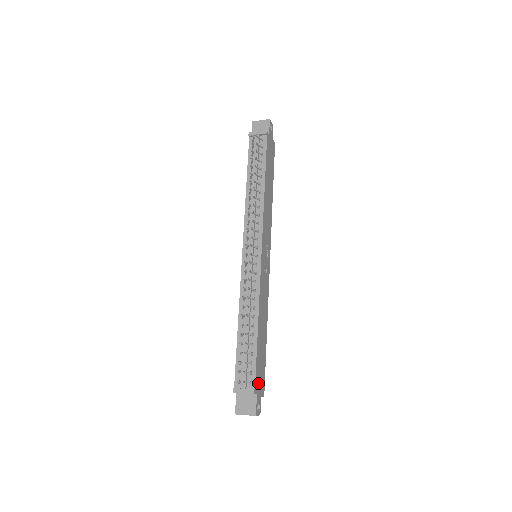
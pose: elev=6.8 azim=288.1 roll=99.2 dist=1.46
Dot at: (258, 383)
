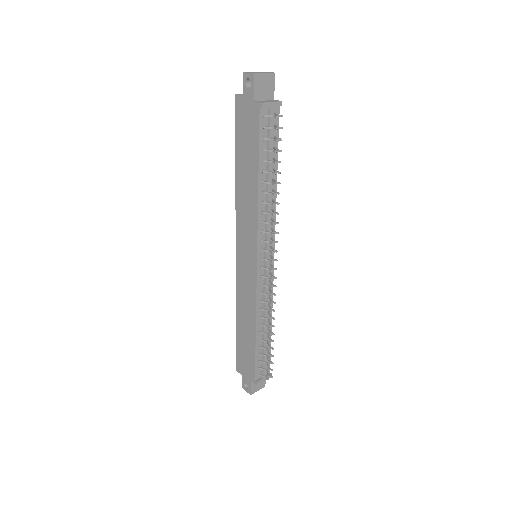
Dot at: occluded
